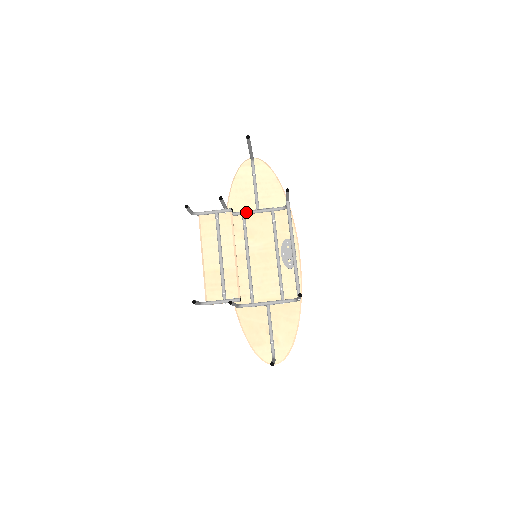
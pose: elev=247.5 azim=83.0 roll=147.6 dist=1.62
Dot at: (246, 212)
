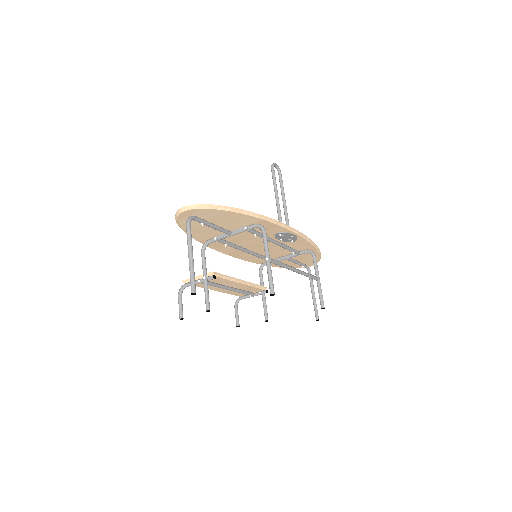
Dot at: (219, 240)
